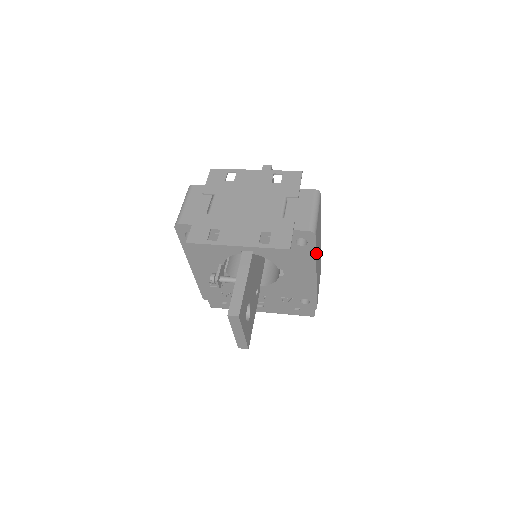
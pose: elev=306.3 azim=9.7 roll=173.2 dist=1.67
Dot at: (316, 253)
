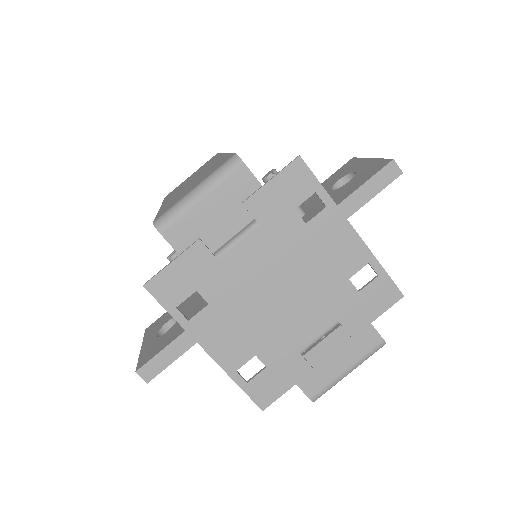
Dot at: occluded
